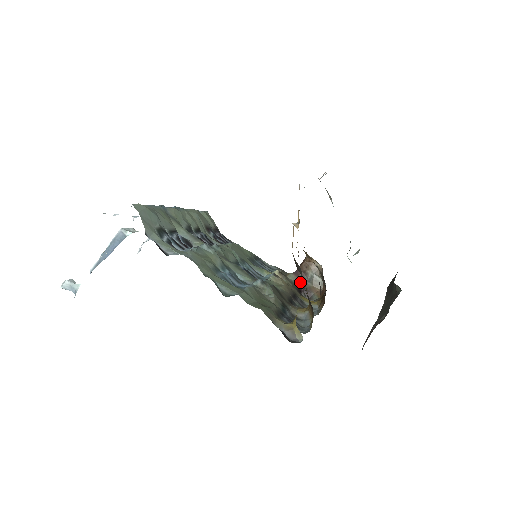
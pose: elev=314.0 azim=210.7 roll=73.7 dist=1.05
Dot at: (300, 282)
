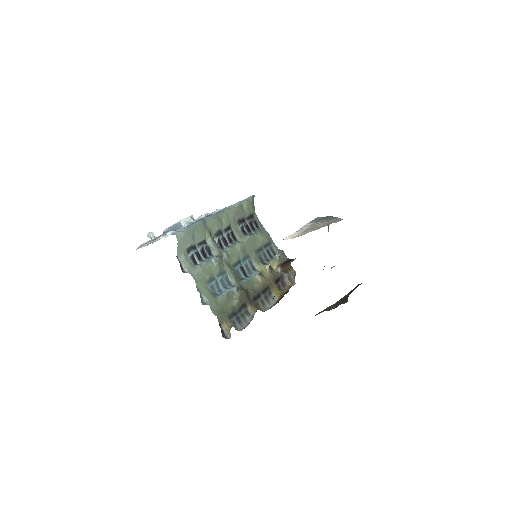
Dot at: (282, 274)
